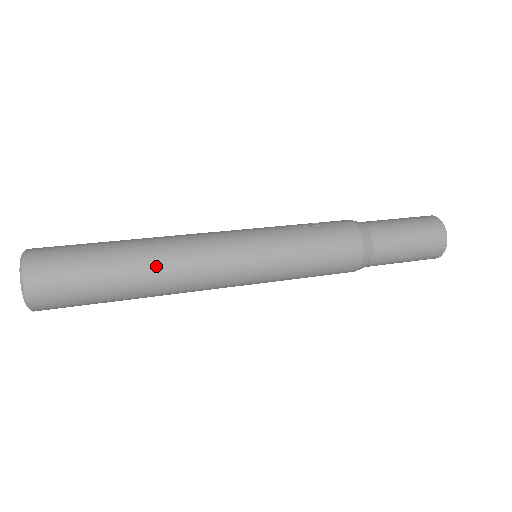
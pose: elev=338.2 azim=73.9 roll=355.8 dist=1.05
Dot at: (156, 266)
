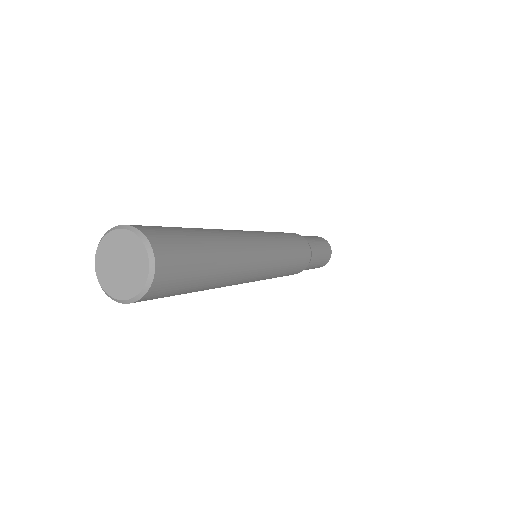
Dot at: (226, 237)
